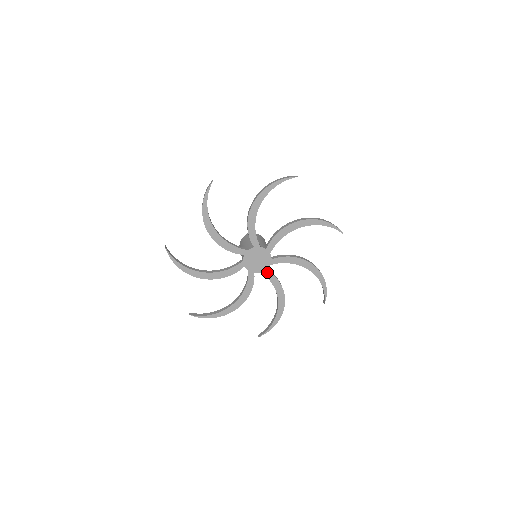
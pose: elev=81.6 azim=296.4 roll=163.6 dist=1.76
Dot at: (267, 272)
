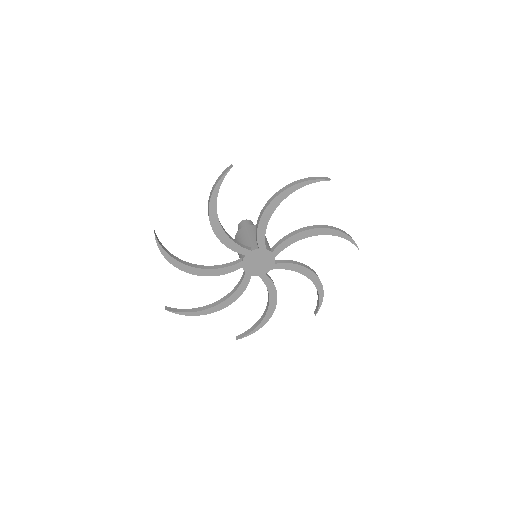
Dot at: (277, 265)
